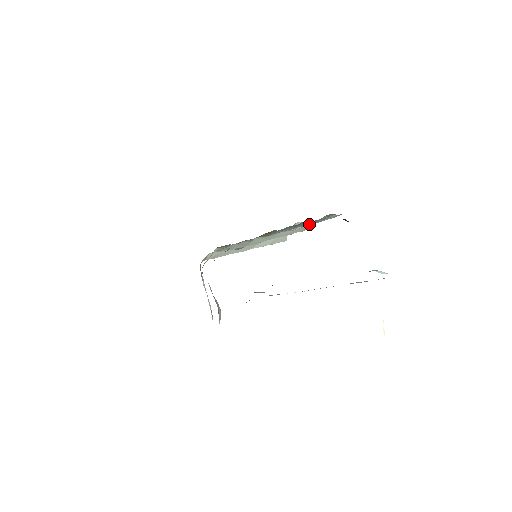
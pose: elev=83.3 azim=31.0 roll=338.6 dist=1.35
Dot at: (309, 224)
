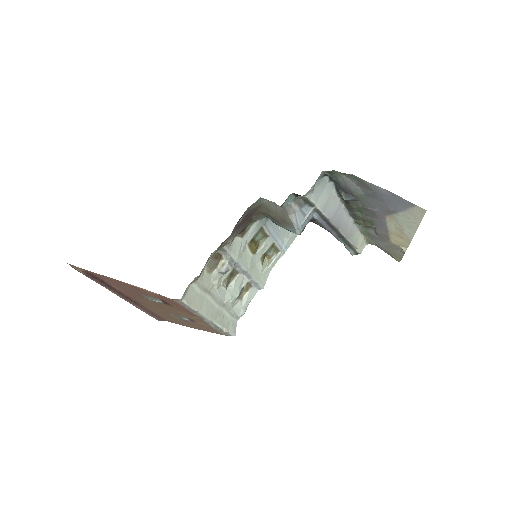
Dot at: (281, 245)
